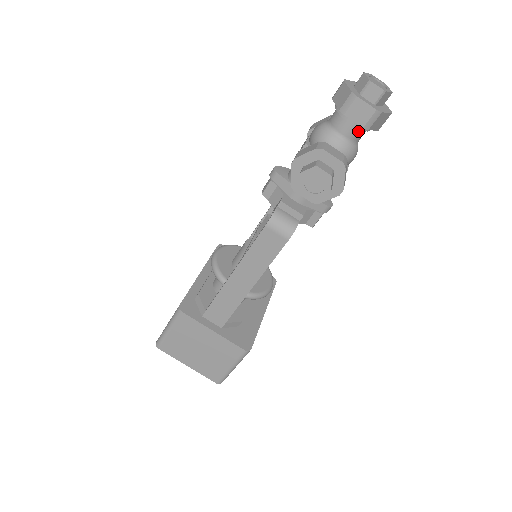
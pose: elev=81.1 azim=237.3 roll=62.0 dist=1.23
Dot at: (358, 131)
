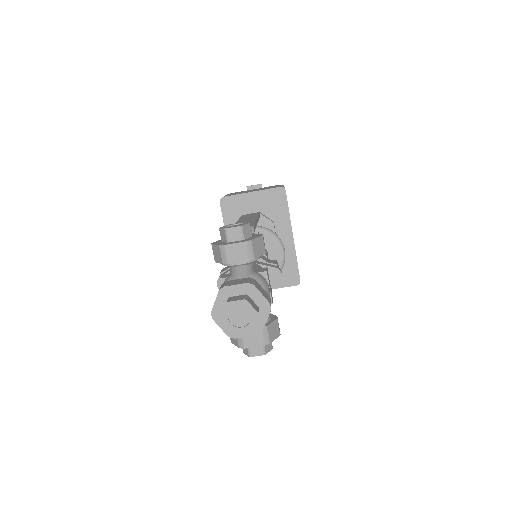
Dot at: occluded
